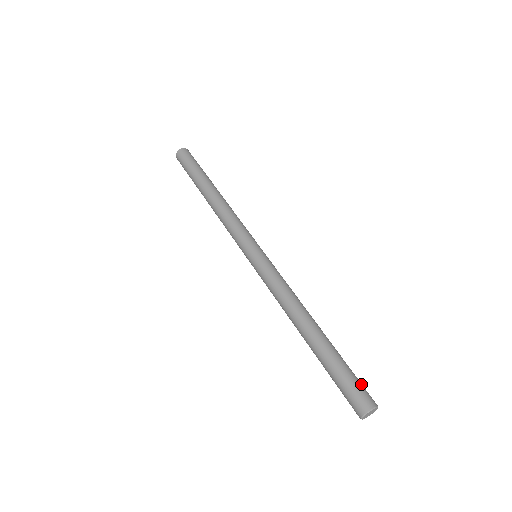
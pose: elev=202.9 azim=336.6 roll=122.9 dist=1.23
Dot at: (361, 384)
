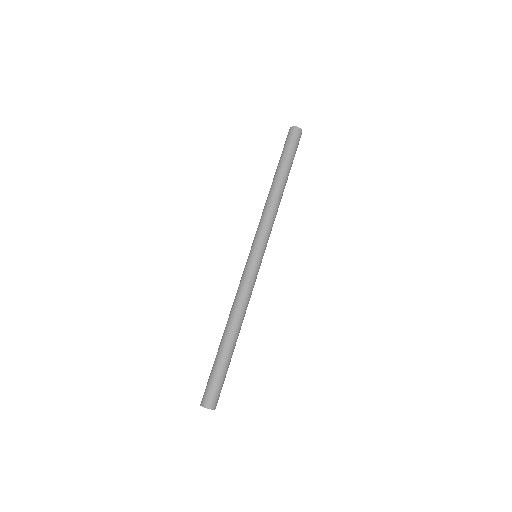
Dot at: (217, 389)
